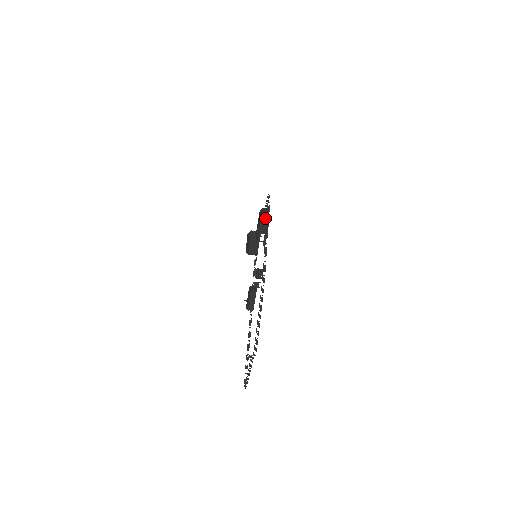
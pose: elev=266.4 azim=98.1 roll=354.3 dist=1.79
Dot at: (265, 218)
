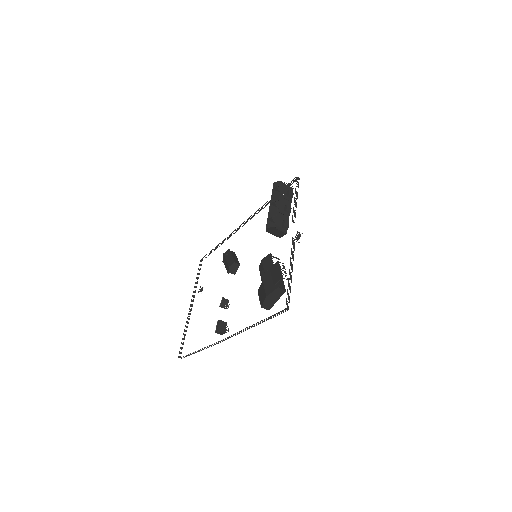
Dot at: (266, 307)
